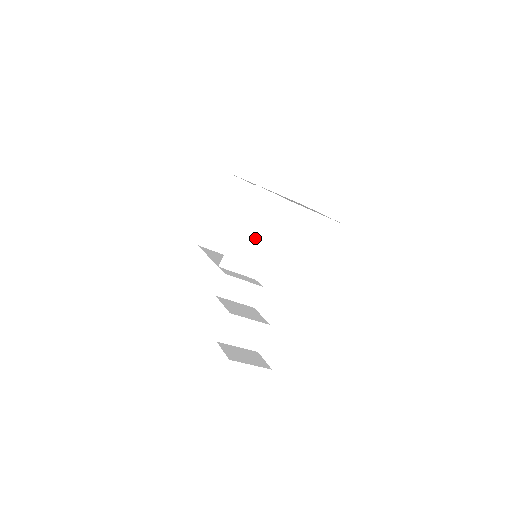
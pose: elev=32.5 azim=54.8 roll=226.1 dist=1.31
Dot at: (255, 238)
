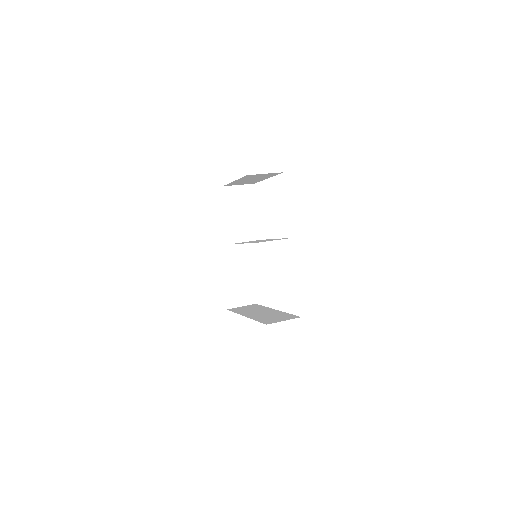
Dot at: occluded
